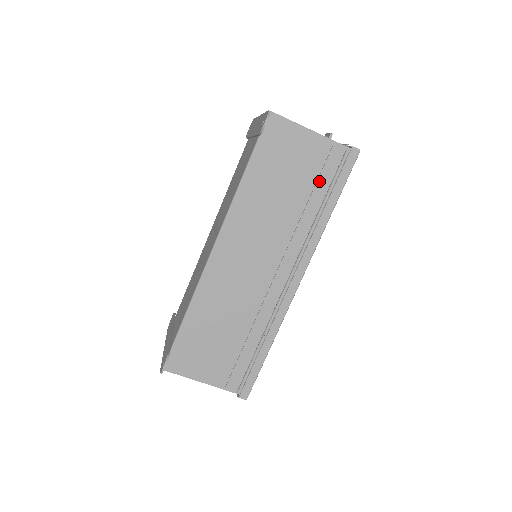
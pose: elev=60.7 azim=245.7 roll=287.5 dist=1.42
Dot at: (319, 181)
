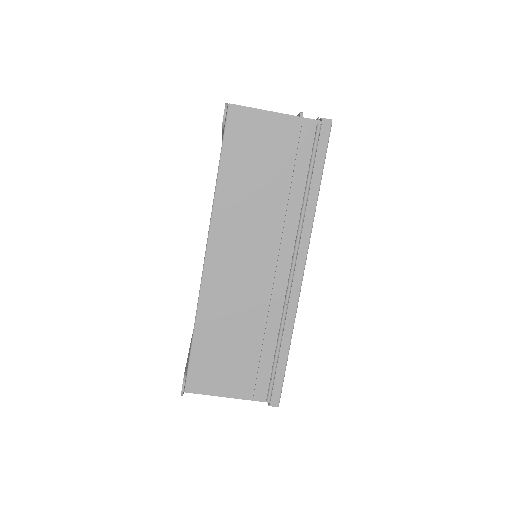
Dot at: (297, 162)
